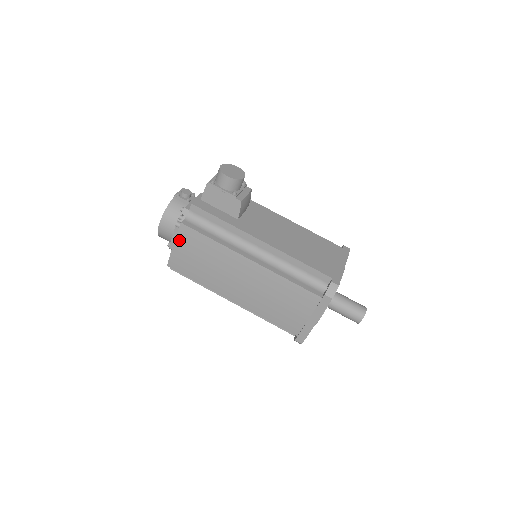
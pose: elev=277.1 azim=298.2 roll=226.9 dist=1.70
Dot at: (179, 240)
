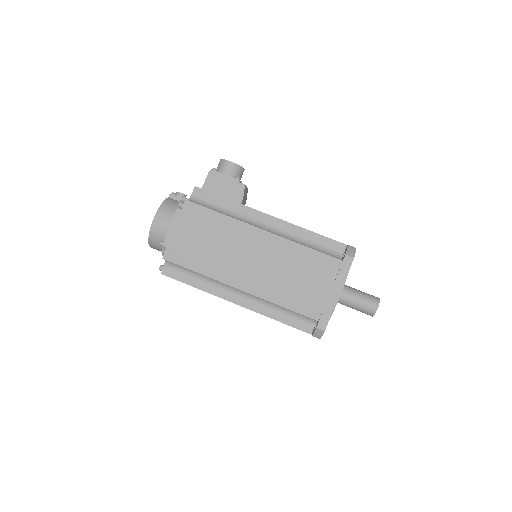
Dot at: (182, 221)
